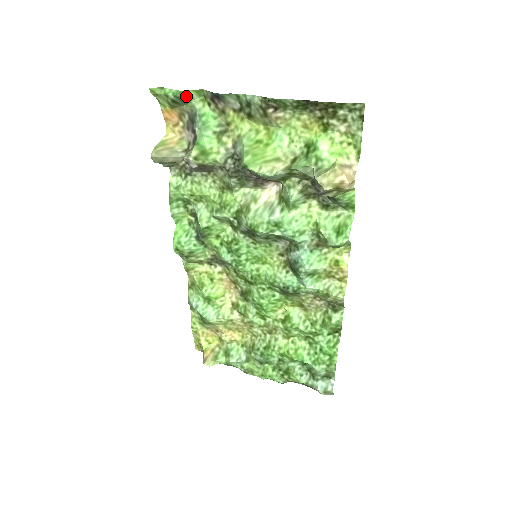
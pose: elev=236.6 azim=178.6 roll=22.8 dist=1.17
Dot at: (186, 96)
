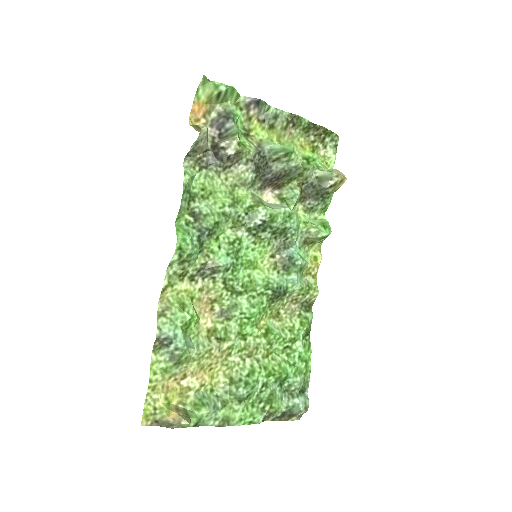
Dot at: (231, 94)
